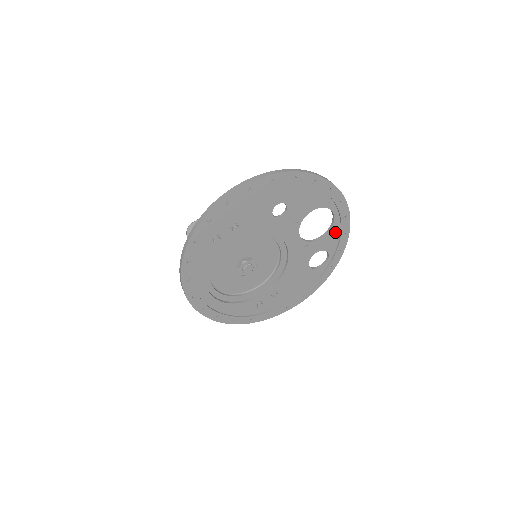
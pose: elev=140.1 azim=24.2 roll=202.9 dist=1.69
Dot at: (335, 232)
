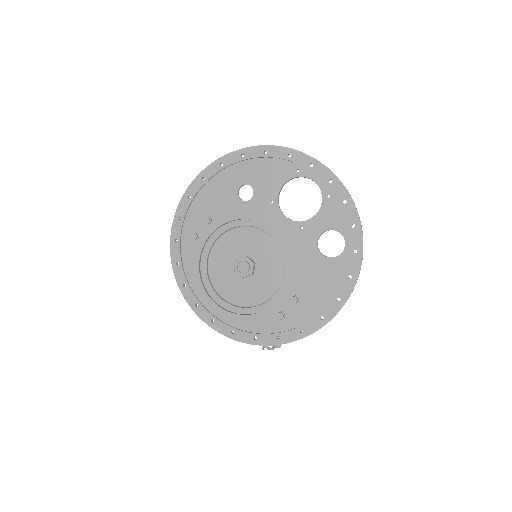
Dot at: (332, 203)
